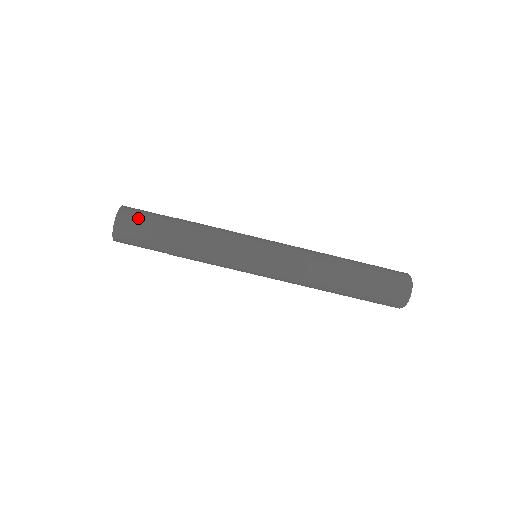
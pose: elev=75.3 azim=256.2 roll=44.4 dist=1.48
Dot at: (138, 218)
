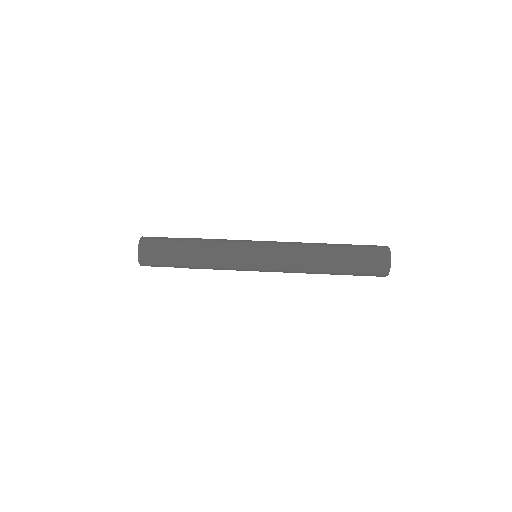
Dot at: occluded
